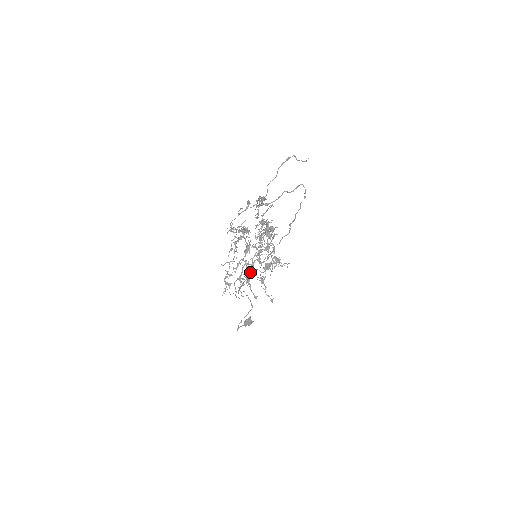
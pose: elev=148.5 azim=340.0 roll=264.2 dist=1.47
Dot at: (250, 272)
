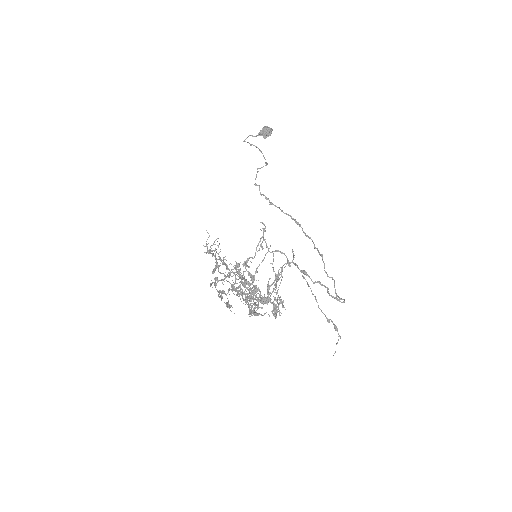
Dot at: (219, 290)
